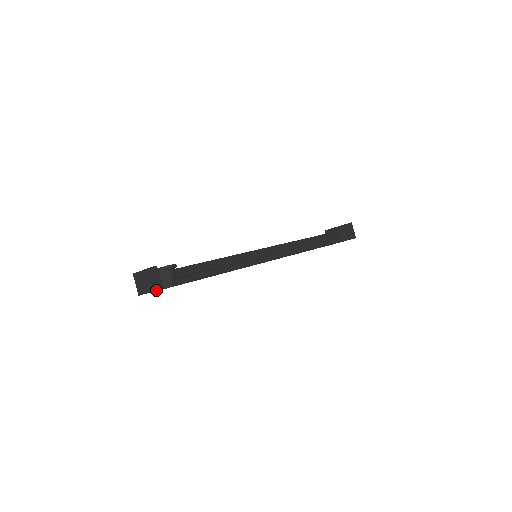
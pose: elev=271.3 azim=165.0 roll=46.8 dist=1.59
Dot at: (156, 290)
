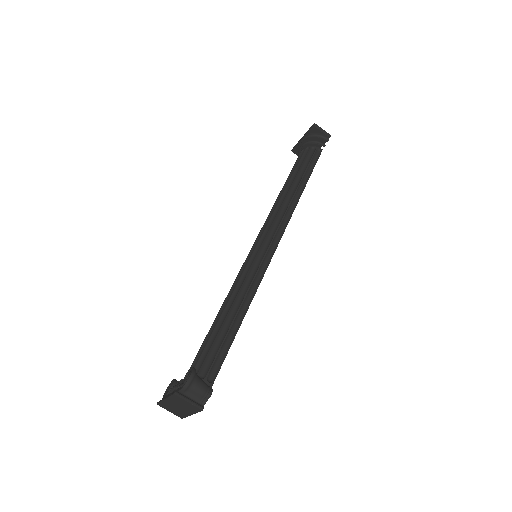
Dot at: (197, 412)
